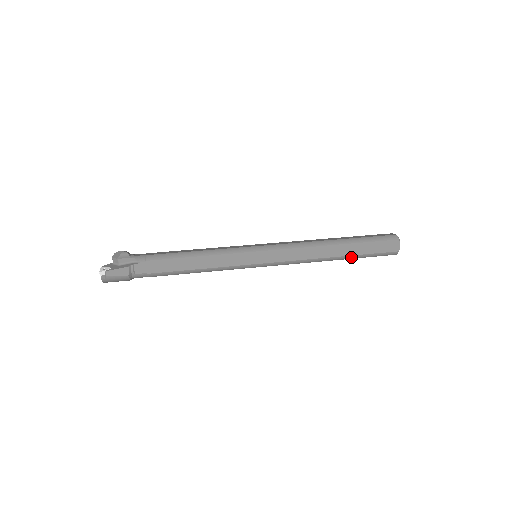
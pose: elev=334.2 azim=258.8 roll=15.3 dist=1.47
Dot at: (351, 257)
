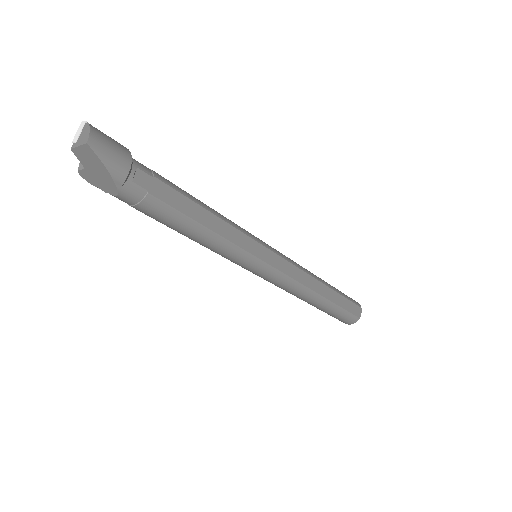
Dot at: (333, 288)
